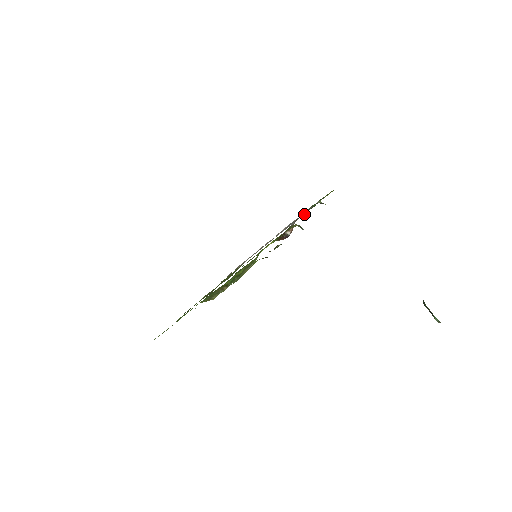
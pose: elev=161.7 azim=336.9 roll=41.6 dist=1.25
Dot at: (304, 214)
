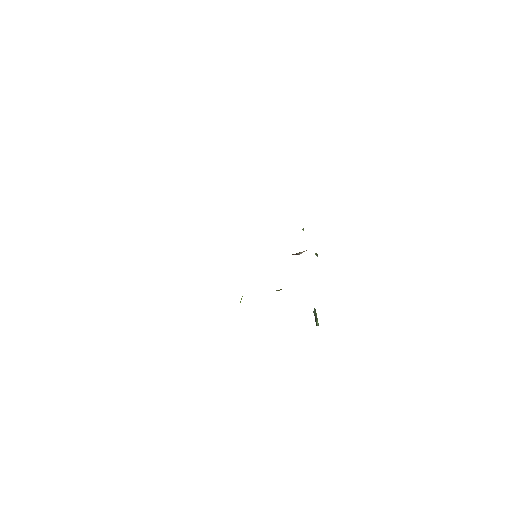
Dot at: occluded
